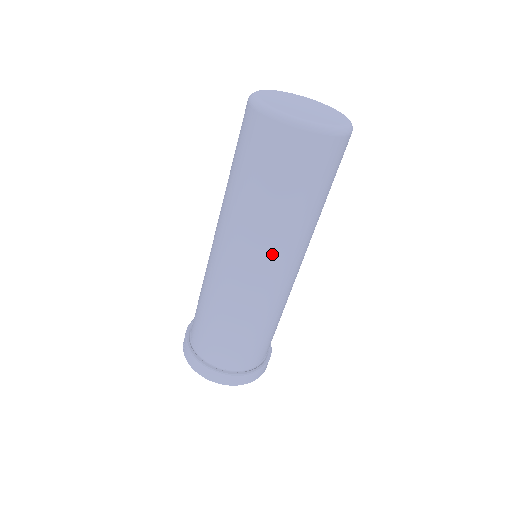
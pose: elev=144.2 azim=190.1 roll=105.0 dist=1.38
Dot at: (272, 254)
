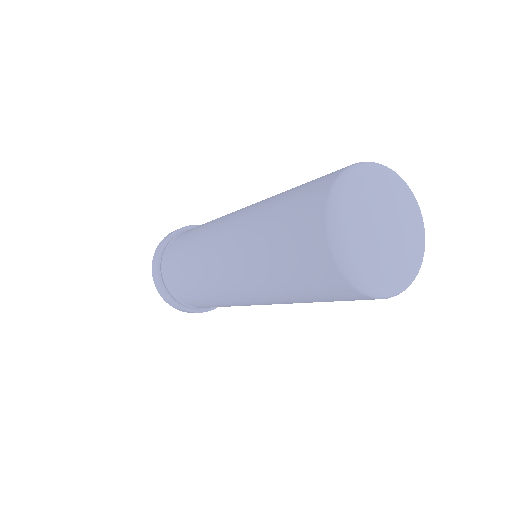
Dot at: (244, 284)
